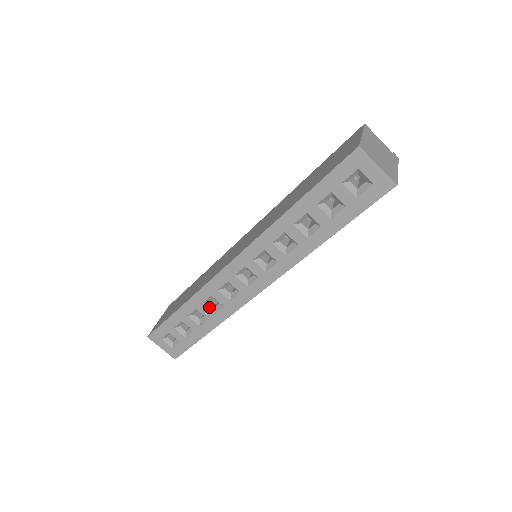
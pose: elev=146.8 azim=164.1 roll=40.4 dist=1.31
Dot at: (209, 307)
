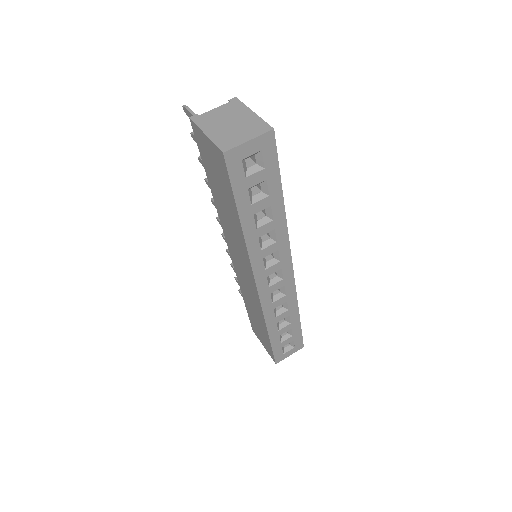
Dot at: (281, 312)
